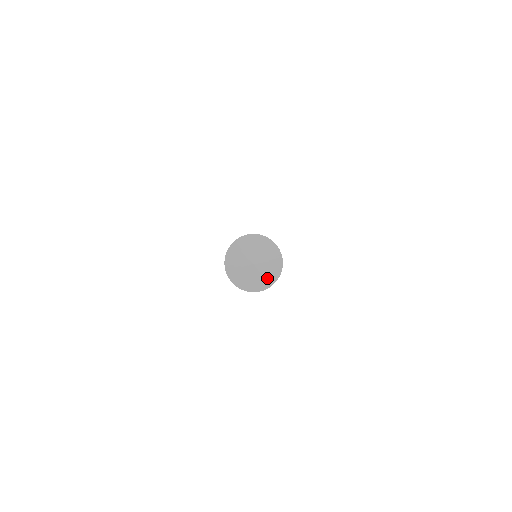
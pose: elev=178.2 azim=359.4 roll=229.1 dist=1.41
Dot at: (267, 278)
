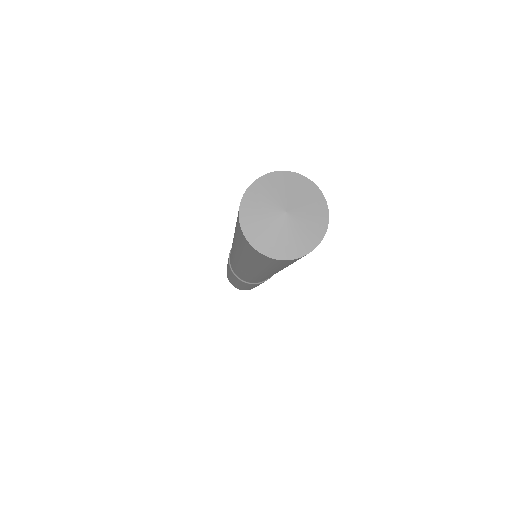
Dot at: (287, 245)
